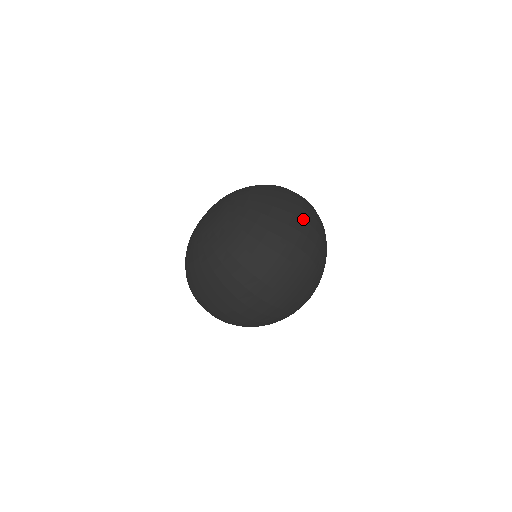
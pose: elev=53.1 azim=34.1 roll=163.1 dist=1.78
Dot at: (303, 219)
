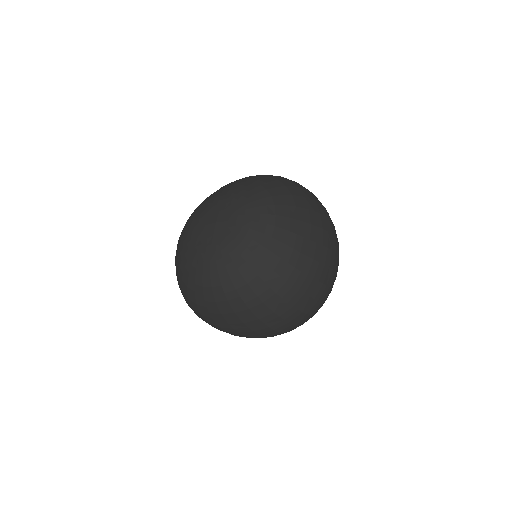
Dot at: (330, 232)
